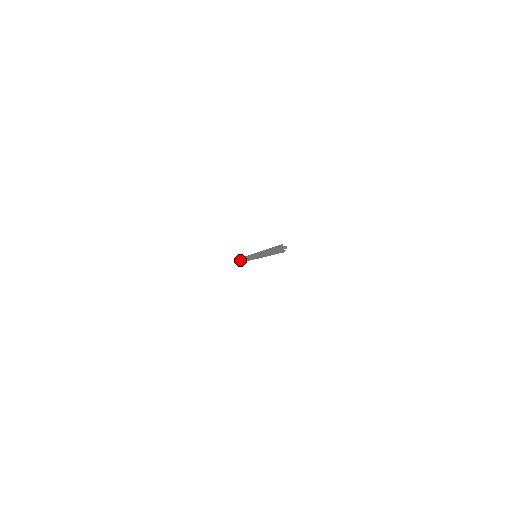
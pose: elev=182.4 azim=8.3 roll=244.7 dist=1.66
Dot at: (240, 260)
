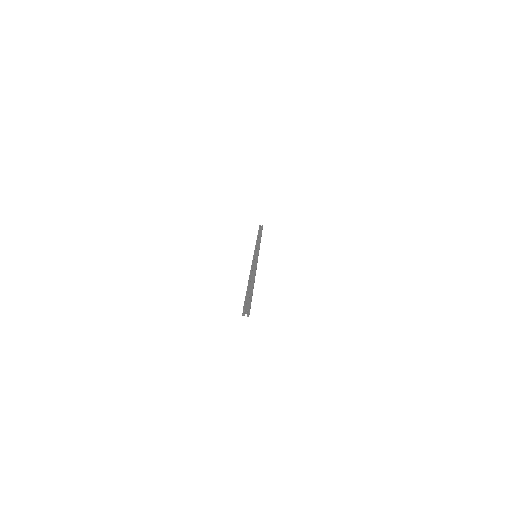
Dot at: occluded
